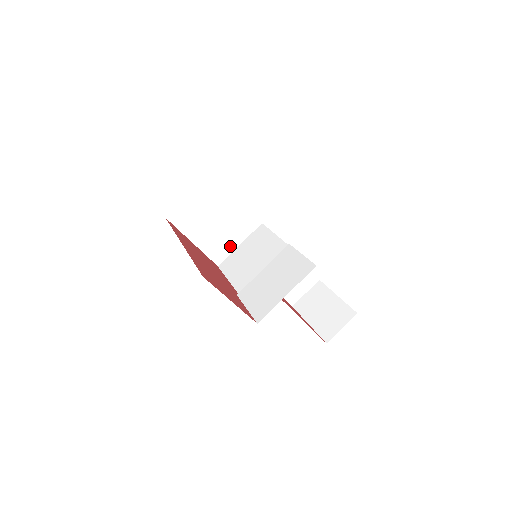
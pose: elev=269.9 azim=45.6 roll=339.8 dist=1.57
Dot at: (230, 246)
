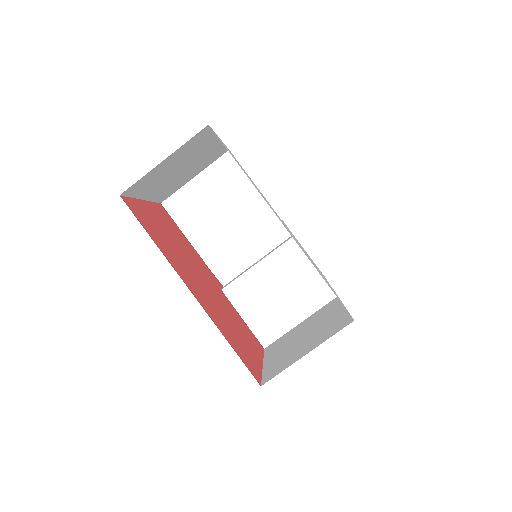
Dot at: (183, 182)
